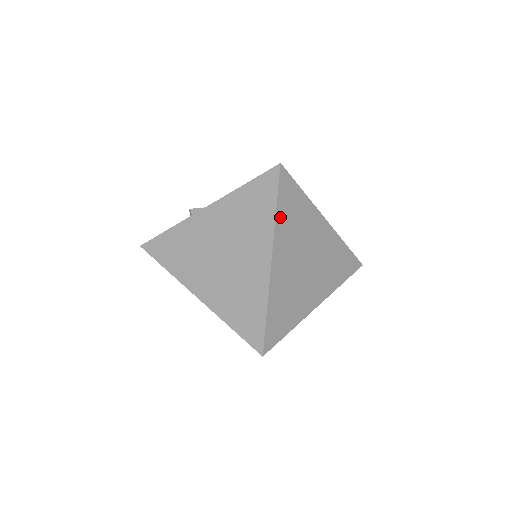
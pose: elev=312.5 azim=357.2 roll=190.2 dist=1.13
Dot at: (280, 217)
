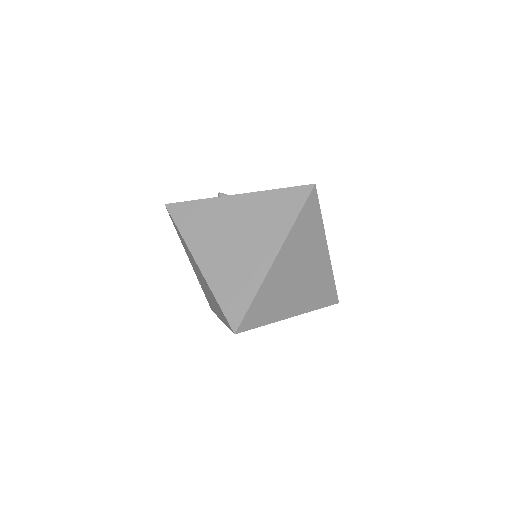
Dot at: (297, 226)
